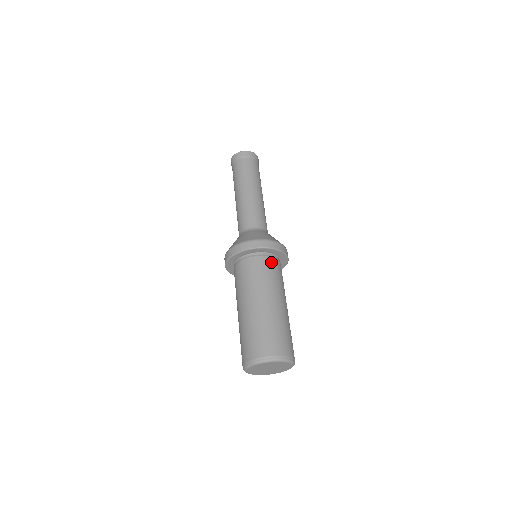
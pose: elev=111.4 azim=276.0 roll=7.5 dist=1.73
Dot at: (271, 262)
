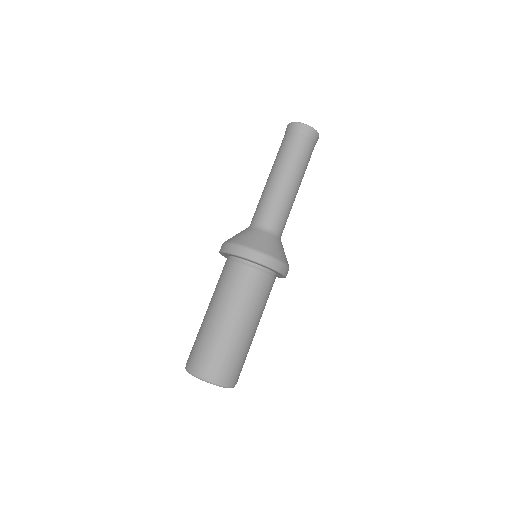
Dot at: (260, 278)
